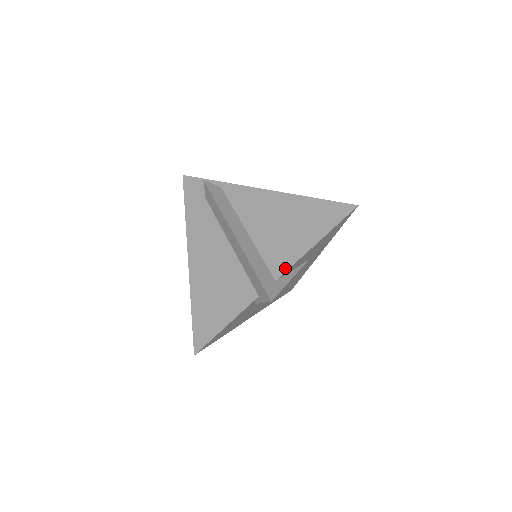
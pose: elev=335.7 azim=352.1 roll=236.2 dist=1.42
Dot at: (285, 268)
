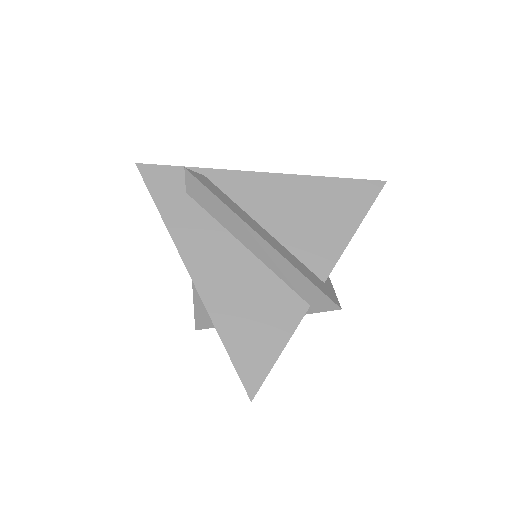
Dot at: (330, 265)
